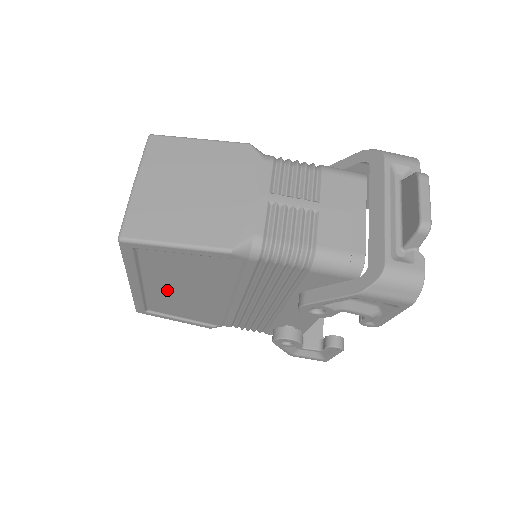
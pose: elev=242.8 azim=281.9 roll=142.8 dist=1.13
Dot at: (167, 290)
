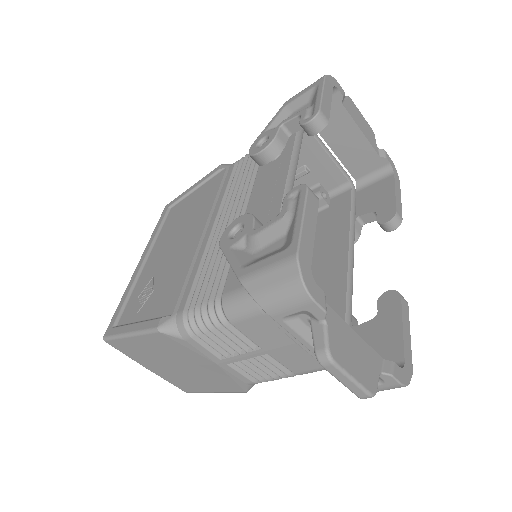
Dot at: occluded
